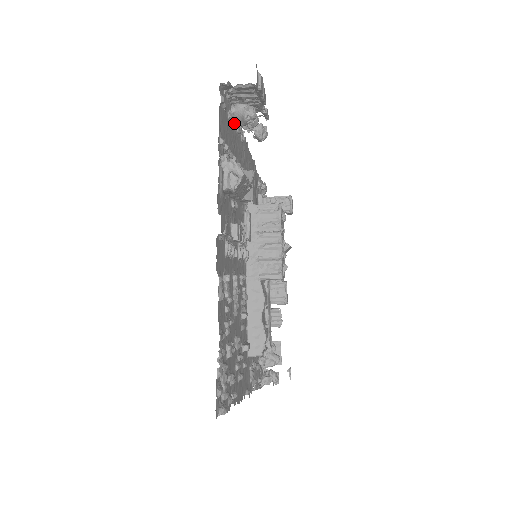
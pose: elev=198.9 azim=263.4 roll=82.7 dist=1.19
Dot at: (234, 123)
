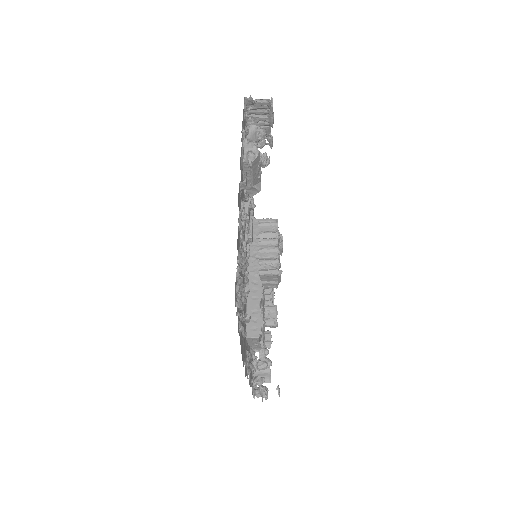
Dot at: (247, 142)
